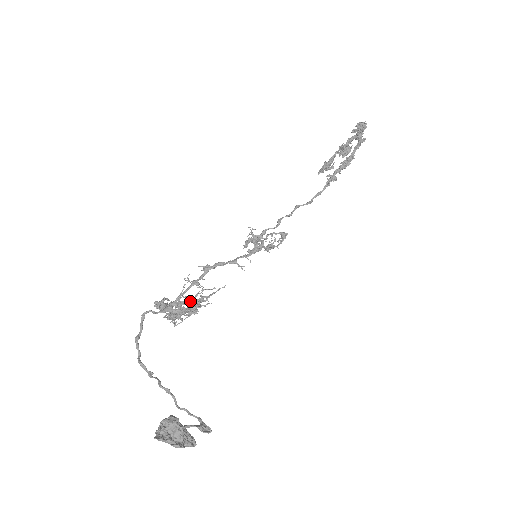
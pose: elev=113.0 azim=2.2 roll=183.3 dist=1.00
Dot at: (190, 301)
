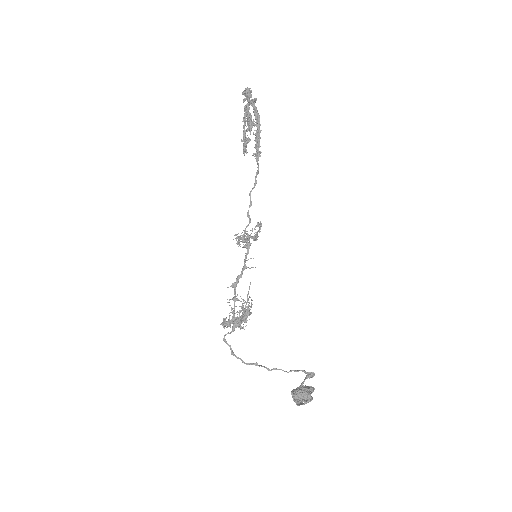
Dot at: (244, 315)
